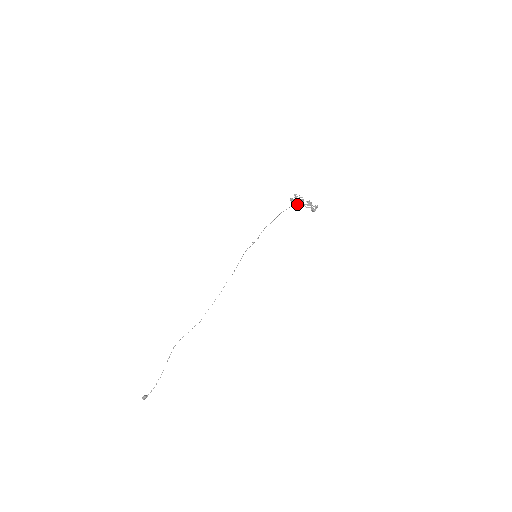
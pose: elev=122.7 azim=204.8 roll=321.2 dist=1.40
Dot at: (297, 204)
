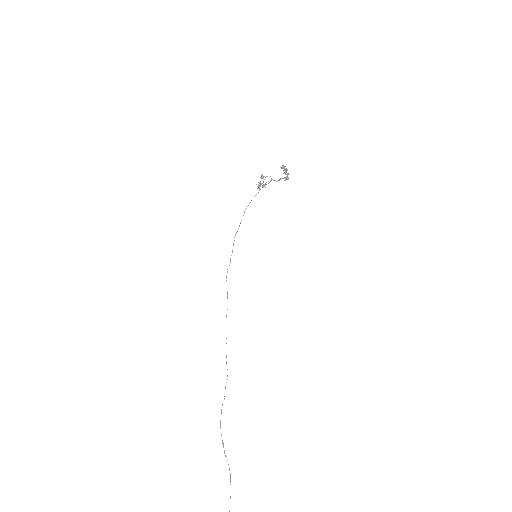
Dot at: (265, 185)
